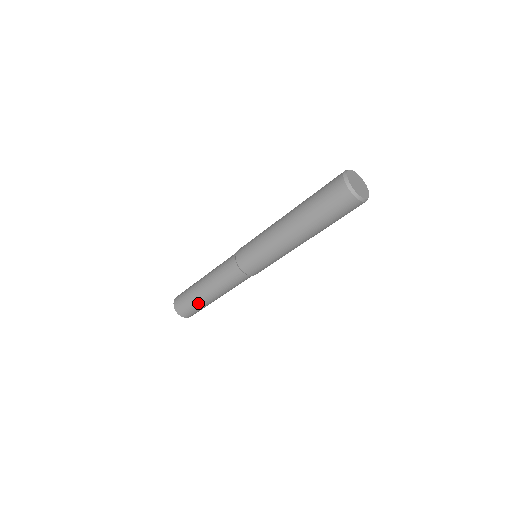
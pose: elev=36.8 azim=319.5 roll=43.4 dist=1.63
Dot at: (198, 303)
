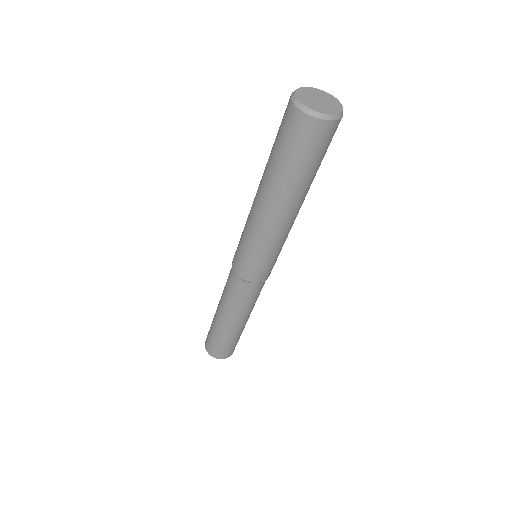
Dot at: (225, 338)
